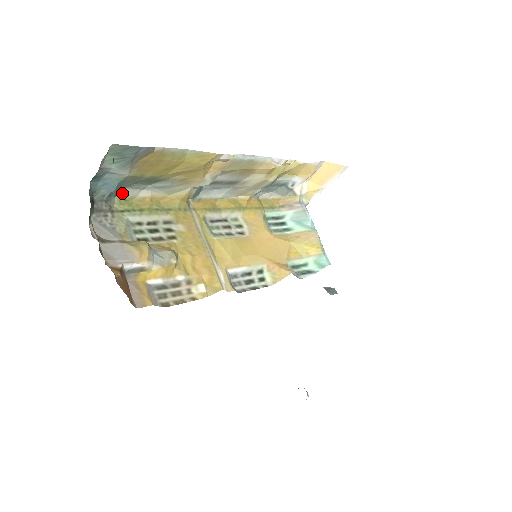
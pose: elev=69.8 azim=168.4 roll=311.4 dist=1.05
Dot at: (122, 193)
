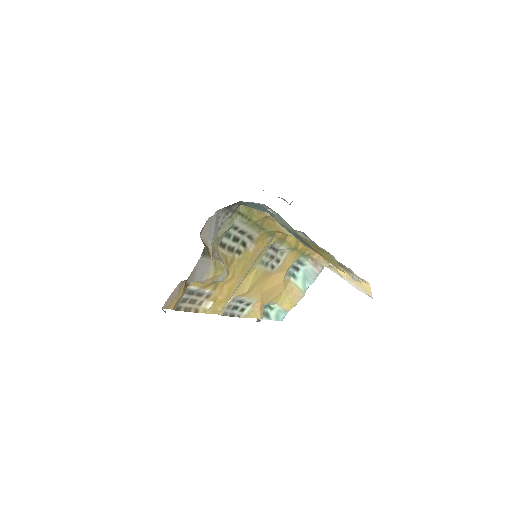
Dot at: (258, 203)
